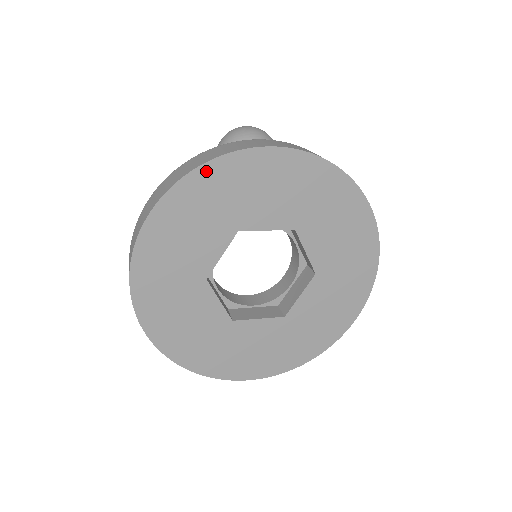
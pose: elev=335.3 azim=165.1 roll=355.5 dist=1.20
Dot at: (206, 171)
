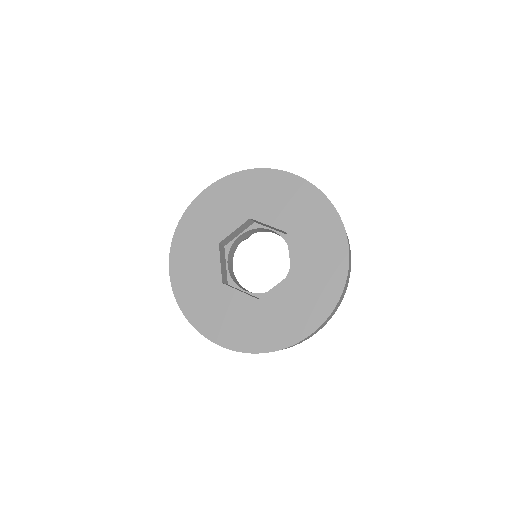
Dot at: (181, 227)
